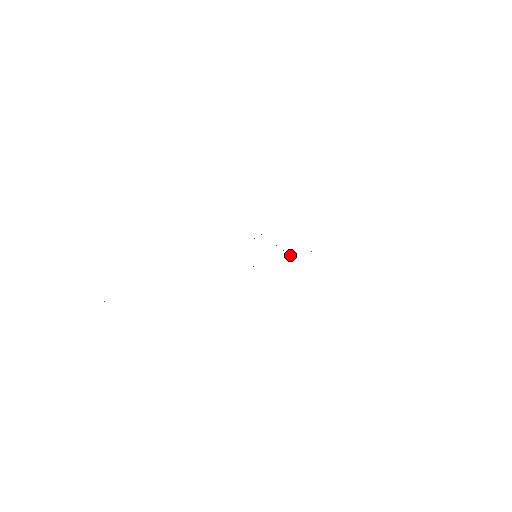
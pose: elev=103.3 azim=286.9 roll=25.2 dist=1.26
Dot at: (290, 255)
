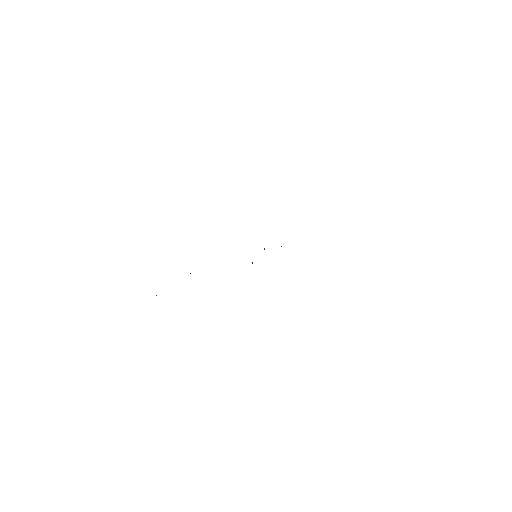
Dot at: (281, 246)
